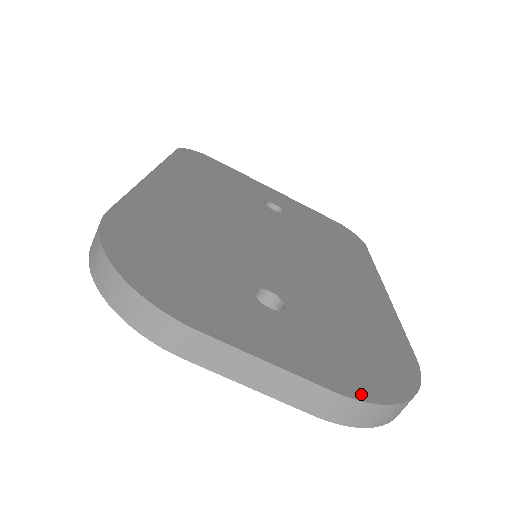
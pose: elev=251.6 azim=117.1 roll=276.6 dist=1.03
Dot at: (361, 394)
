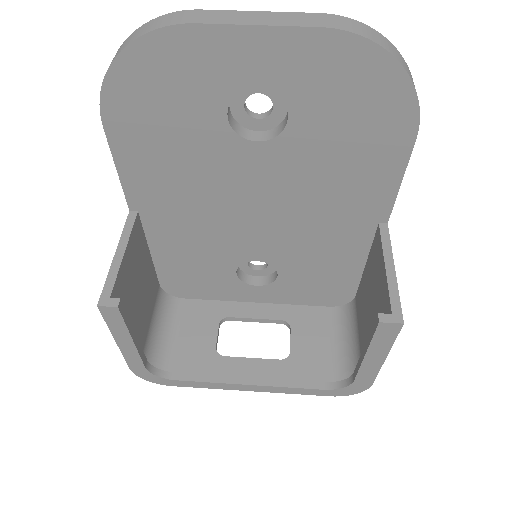
Dot at: occluded
